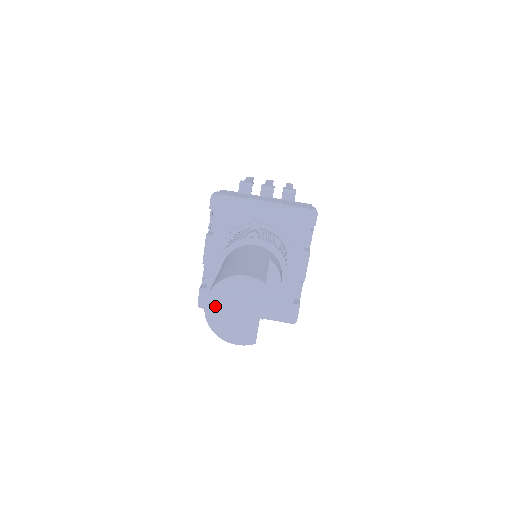
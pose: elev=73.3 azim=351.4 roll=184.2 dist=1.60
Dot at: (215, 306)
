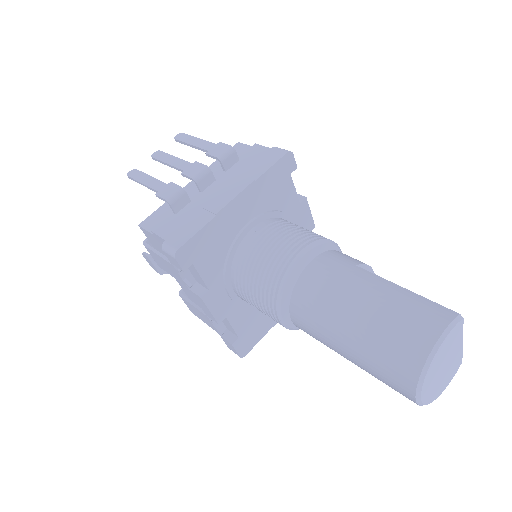
Dot at: (427, 389)
